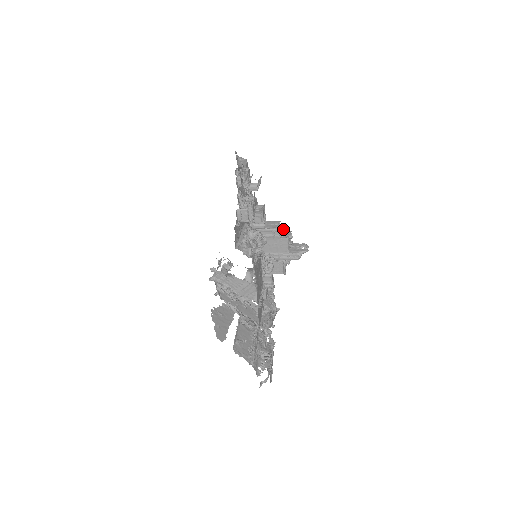
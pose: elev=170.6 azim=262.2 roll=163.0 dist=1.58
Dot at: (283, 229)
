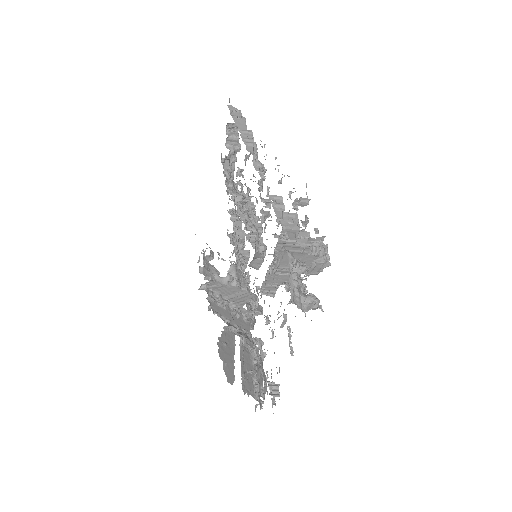
Dot at: occluded
